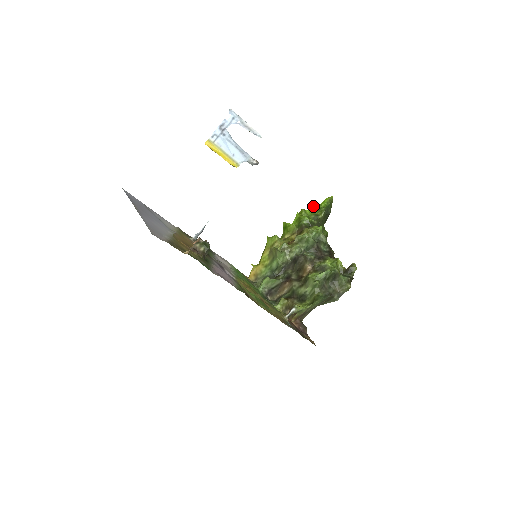
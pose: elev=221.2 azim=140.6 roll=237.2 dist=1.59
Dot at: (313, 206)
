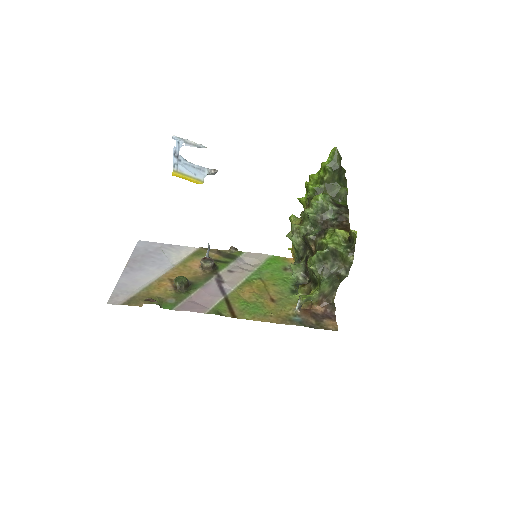
Dot at: occluded
